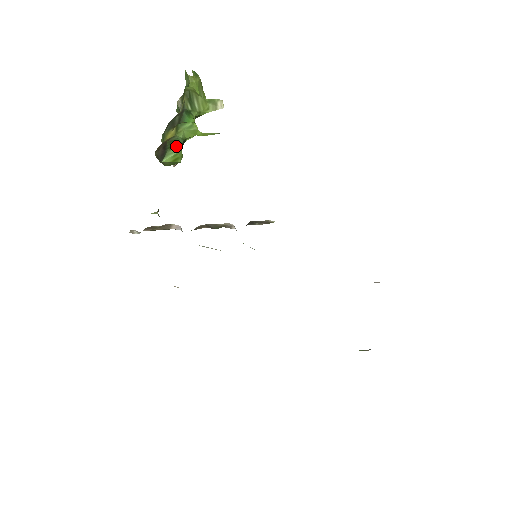
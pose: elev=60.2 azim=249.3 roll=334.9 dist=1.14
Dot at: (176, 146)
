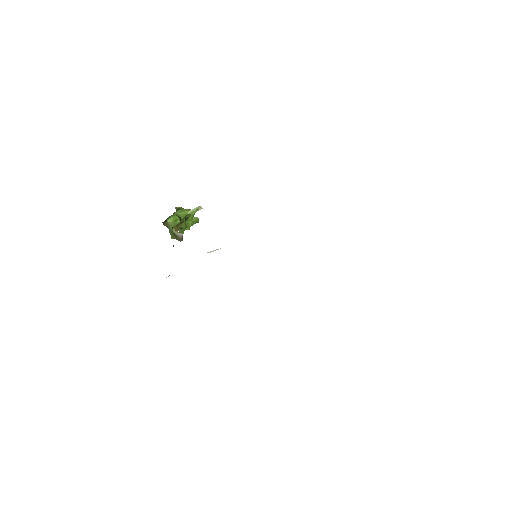
Dot at: (173, 215)
